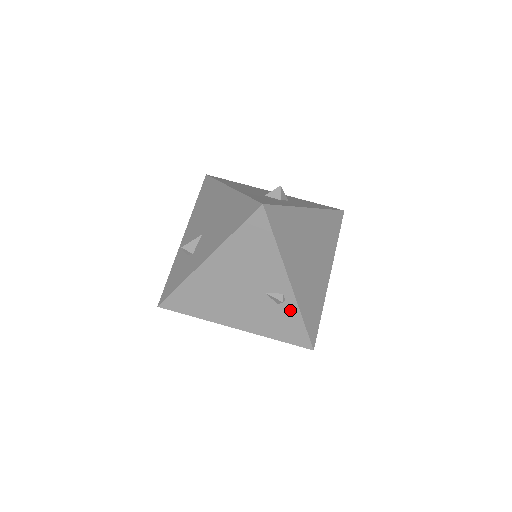
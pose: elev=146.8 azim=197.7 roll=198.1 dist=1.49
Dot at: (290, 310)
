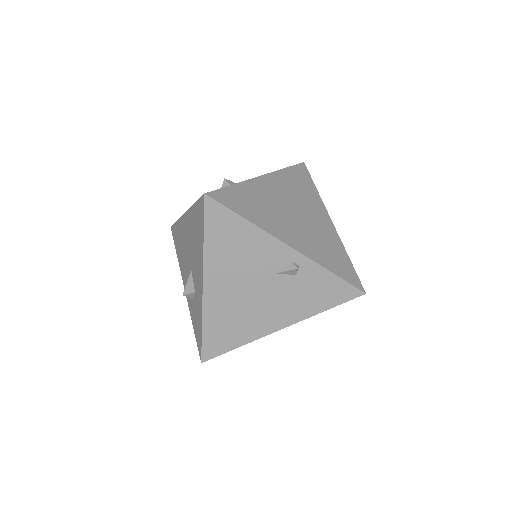
Dot at: (311, 272)
